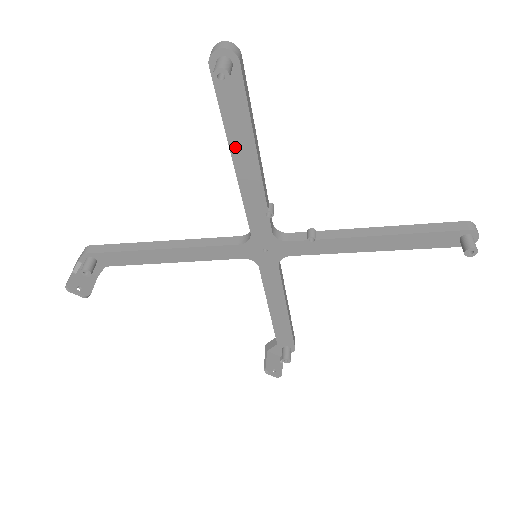
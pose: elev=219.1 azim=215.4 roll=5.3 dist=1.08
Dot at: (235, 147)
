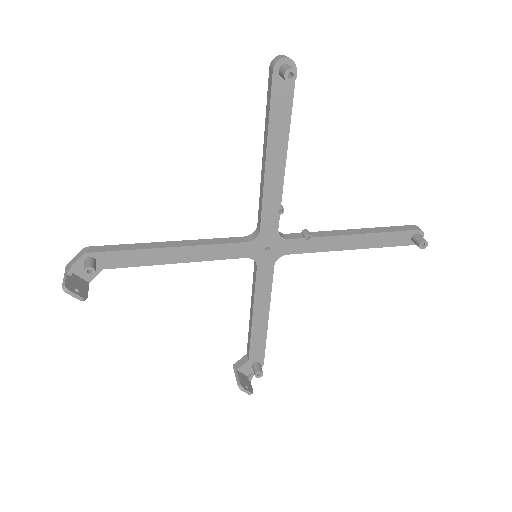
Dot at: (272, 143)
